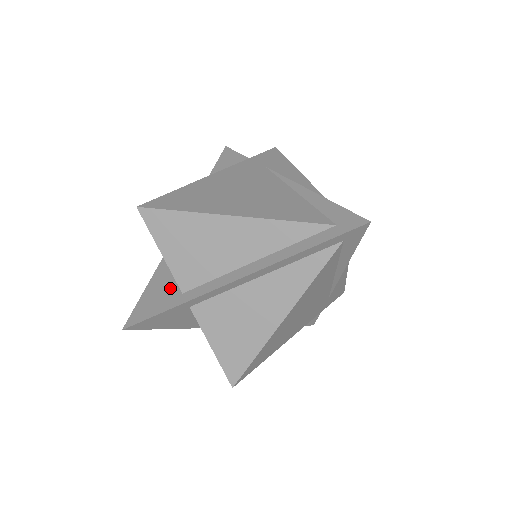
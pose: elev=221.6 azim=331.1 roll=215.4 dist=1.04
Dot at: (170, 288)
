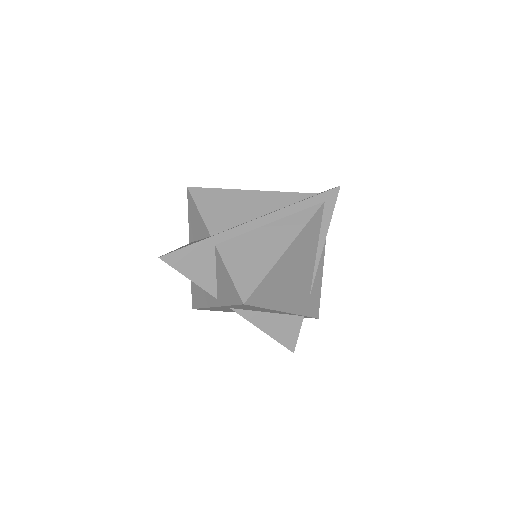
Dot at: (199, 240)
